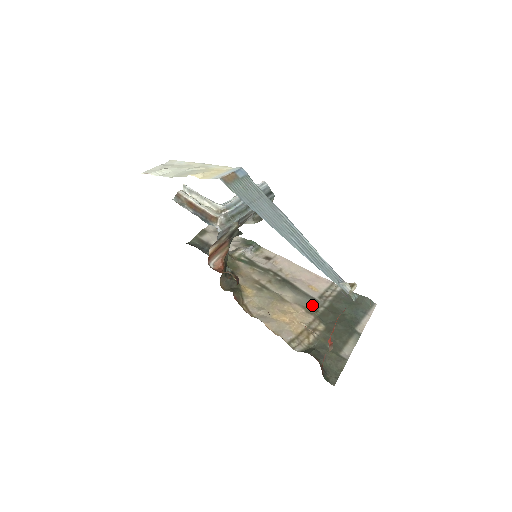
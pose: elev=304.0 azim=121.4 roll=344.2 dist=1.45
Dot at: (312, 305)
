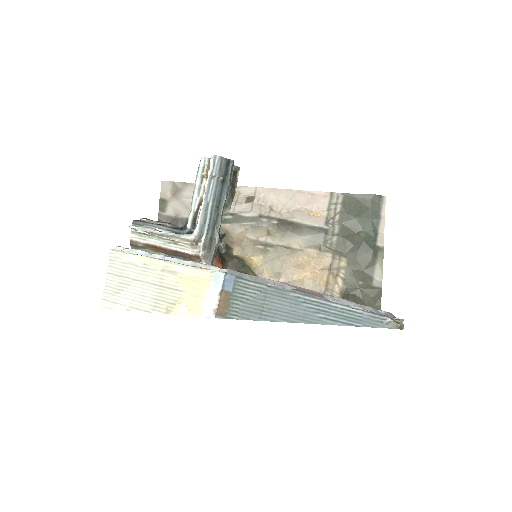
Dot at: (324, 240)
